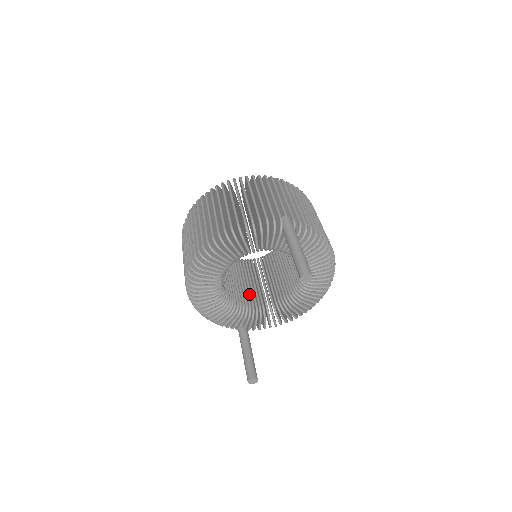
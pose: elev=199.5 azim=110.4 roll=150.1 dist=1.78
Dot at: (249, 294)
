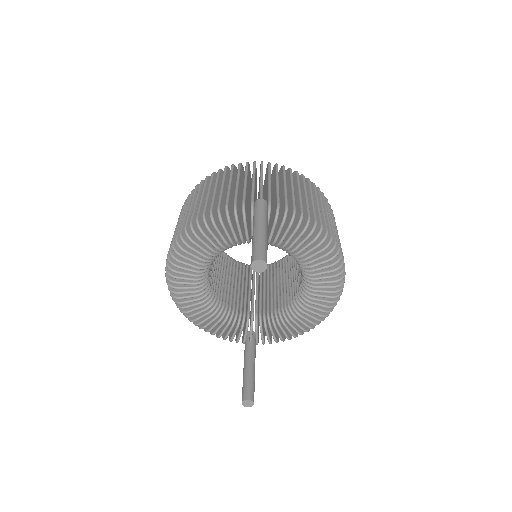
Dot at: (255, 302)
